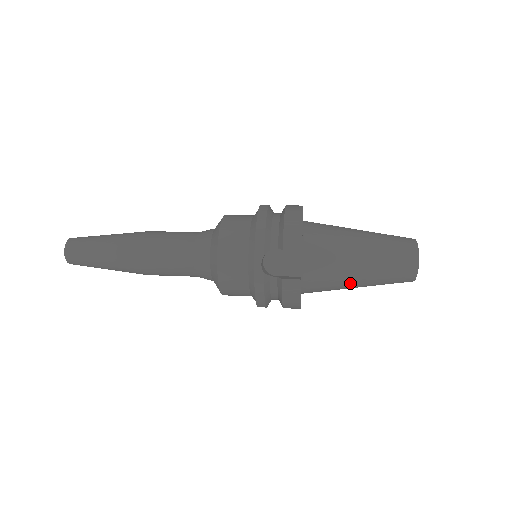
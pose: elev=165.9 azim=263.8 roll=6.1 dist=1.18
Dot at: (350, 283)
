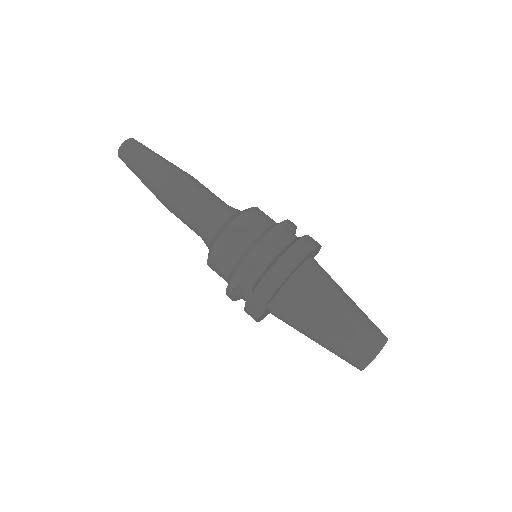
Dot at: occluded
